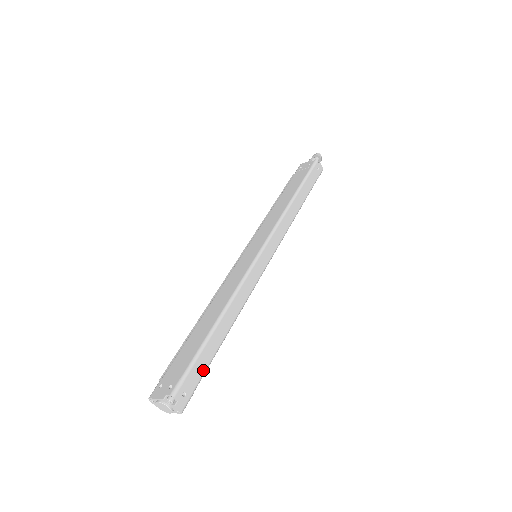
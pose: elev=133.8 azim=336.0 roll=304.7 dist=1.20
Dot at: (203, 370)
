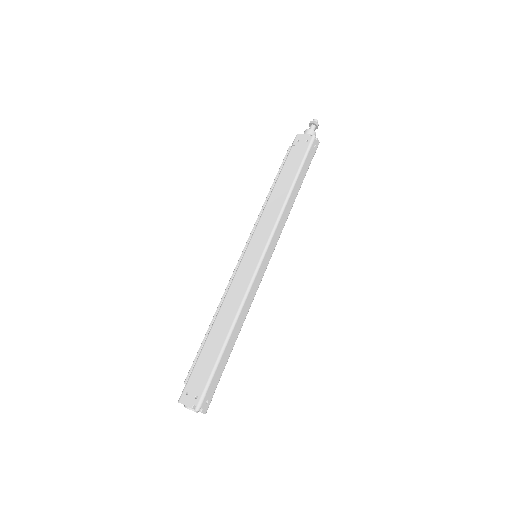
Dot at: (219, 378)
